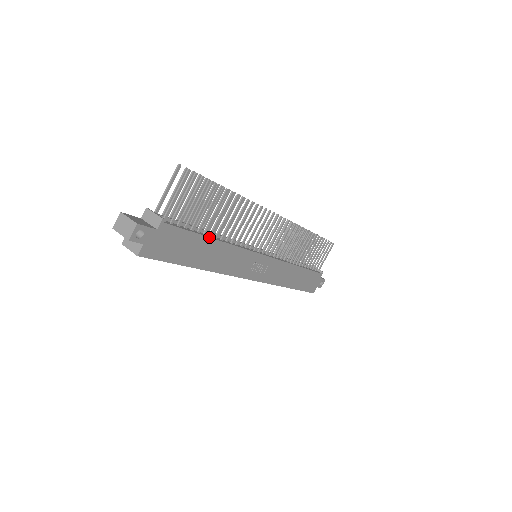
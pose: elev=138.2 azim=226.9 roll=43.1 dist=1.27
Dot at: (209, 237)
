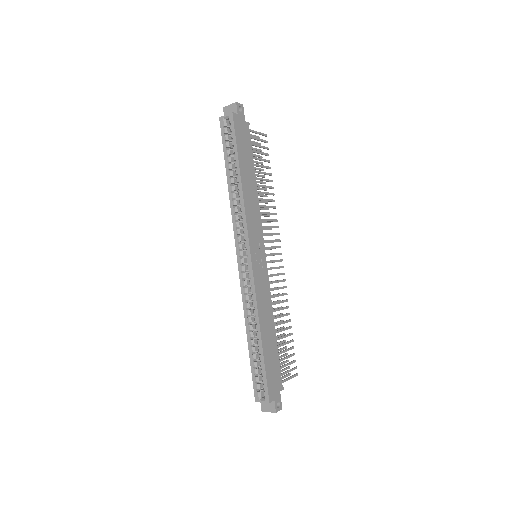
Dot at: occluded
